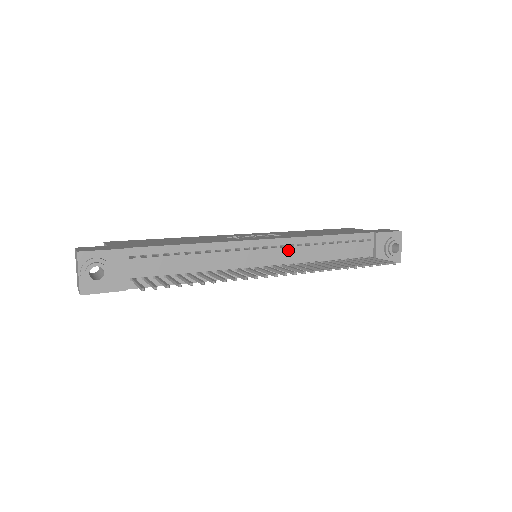
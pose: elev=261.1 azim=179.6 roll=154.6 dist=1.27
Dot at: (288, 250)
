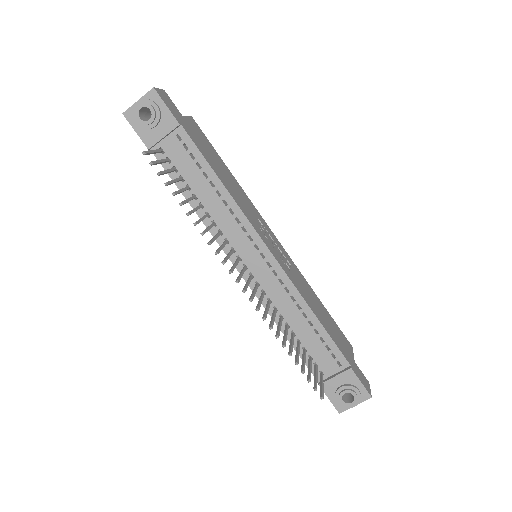
Dot at: (275, 281)
